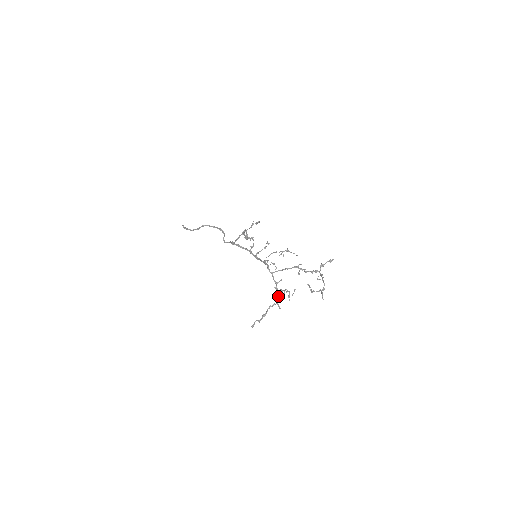
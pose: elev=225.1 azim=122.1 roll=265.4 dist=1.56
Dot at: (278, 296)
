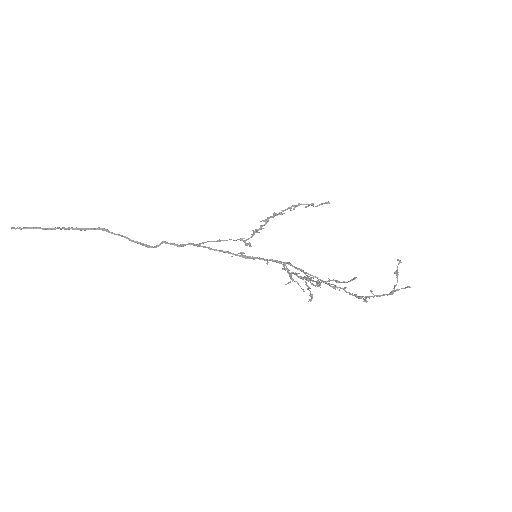
Dot at: occluded
